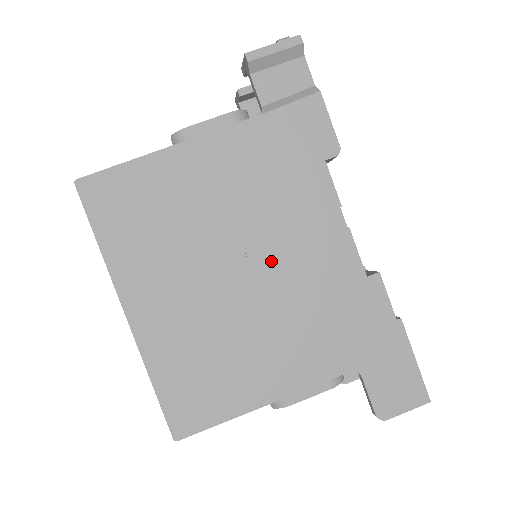
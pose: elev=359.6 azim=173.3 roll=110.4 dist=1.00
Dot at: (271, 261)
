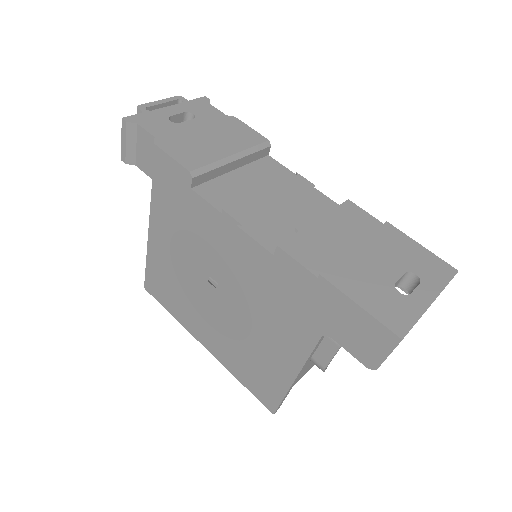
Dot at: (224, 280)
